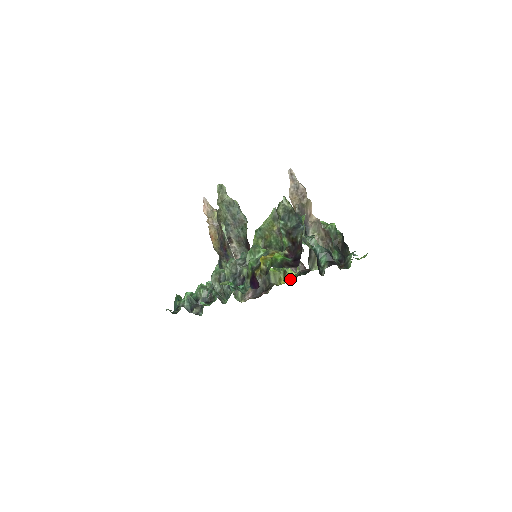
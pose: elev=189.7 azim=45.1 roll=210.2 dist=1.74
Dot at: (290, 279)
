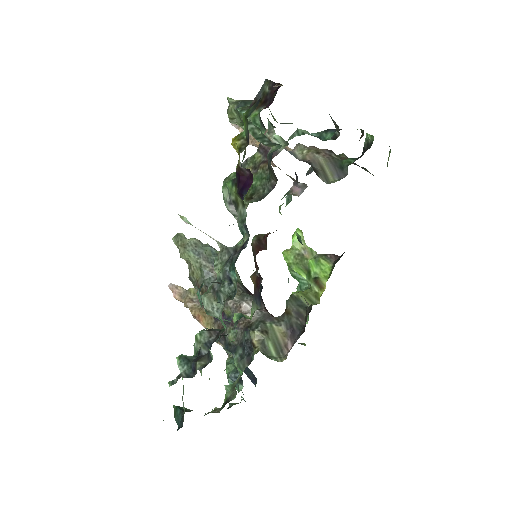
Dot at: (327, 279)
